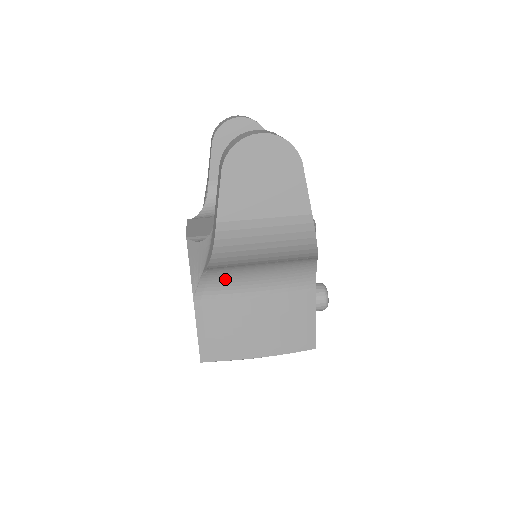
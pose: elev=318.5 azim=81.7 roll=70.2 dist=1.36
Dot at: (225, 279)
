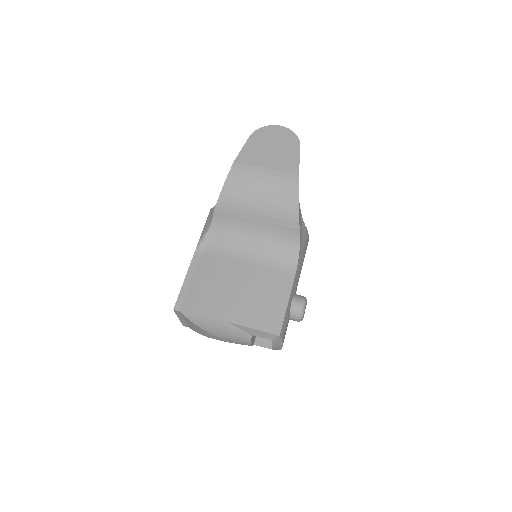
Dot at: (225, 240)
